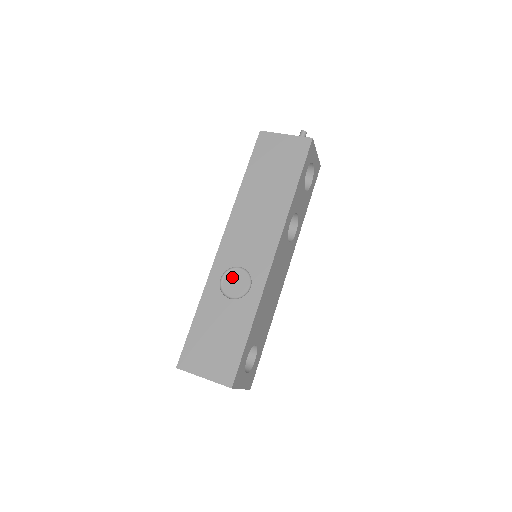
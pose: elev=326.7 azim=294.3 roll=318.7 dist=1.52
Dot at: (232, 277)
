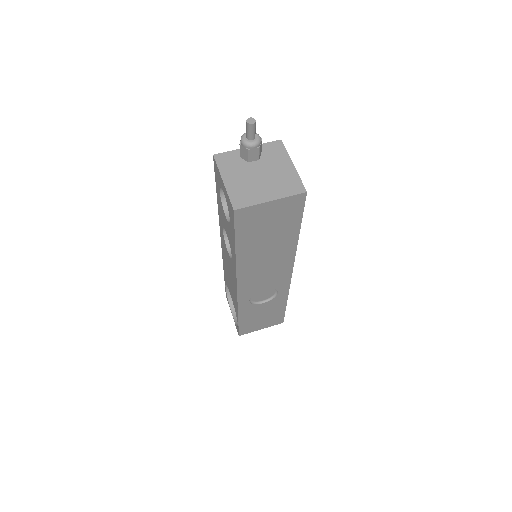
Dot at: (258, 295)
